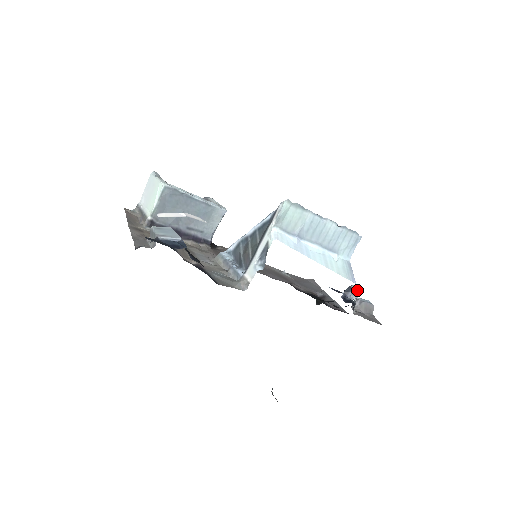
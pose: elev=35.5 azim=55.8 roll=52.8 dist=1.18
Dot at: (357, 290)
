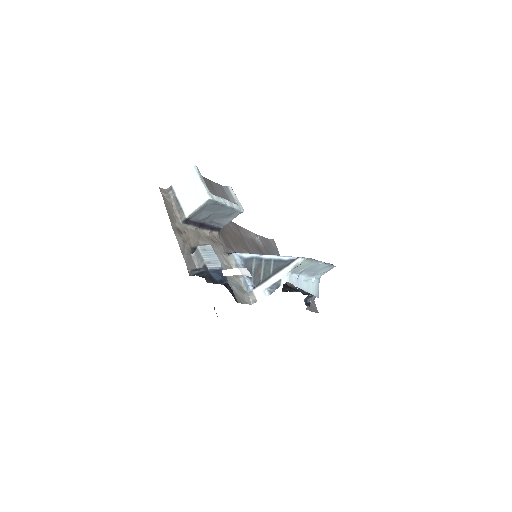
Dot at: occluded
